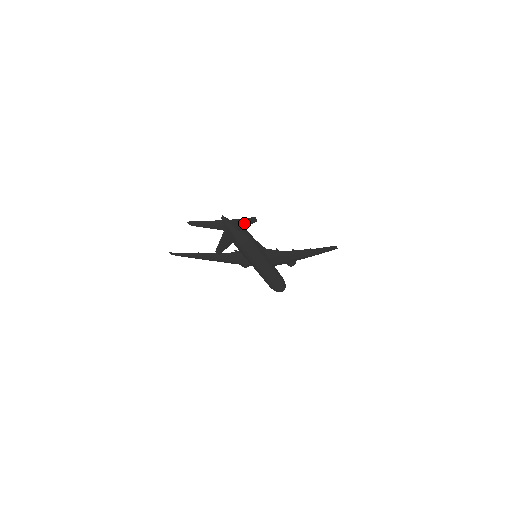
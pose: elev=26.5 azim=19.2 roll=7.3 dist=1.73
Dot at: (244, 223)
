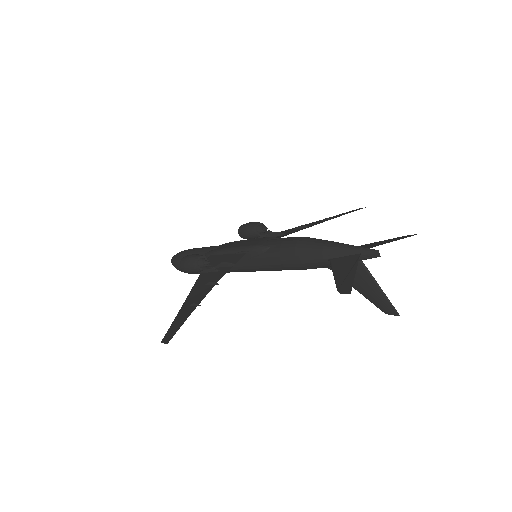
Dot at: occluded
